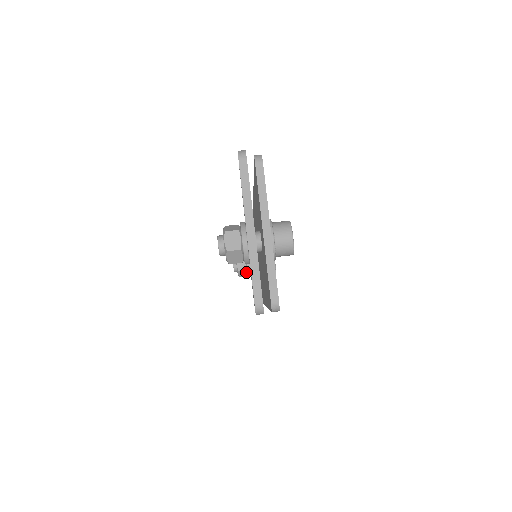
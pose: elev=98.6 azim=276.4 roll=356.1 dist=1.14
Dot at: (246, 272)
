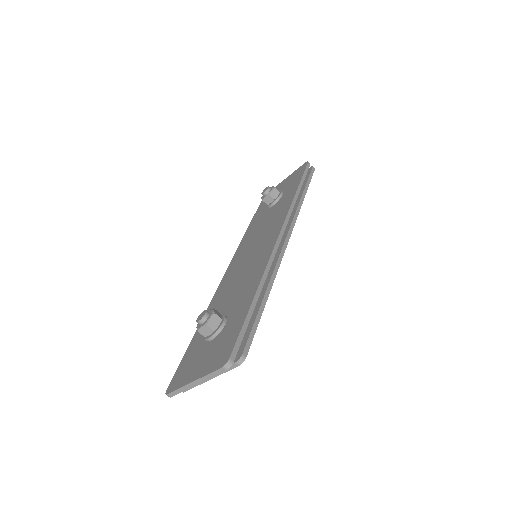
Dot at: (267, 204)
